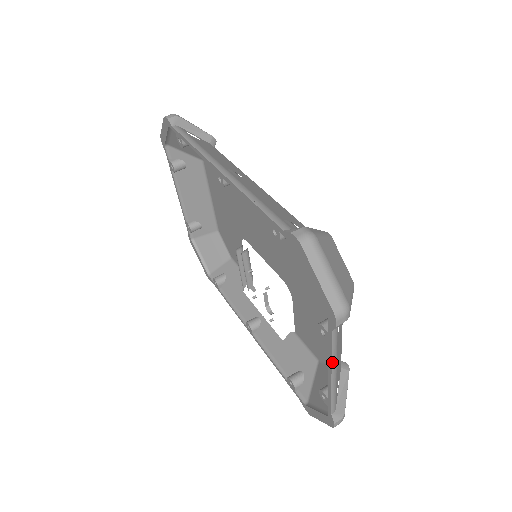
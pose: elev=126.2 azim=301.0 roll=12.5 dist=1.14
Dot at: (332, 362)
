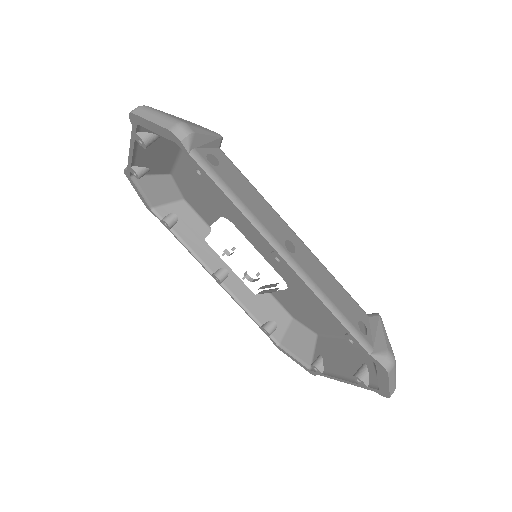
Dot at: (353, 384)
